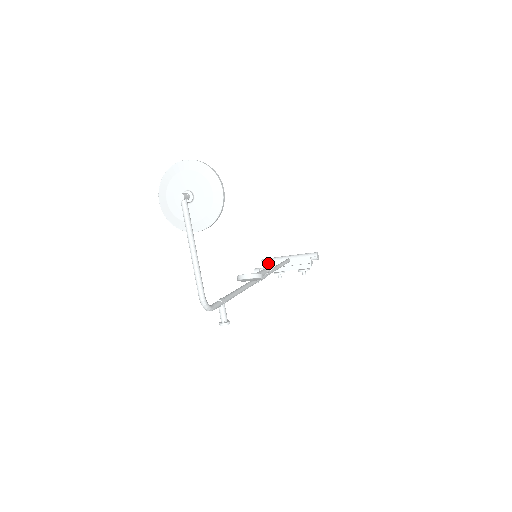
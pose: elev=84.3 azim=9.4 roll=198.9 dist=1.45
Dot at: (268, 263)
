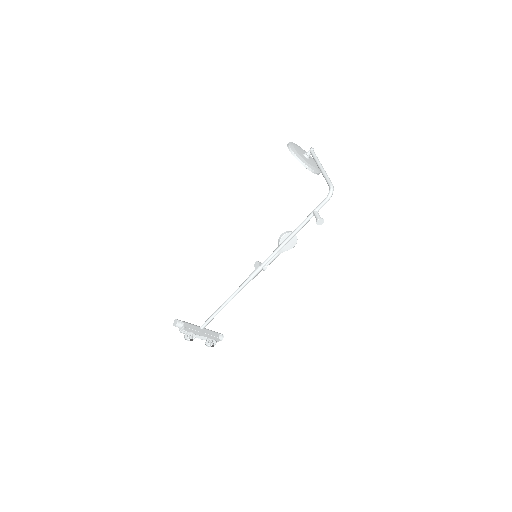
Dot at: (183, 323)
